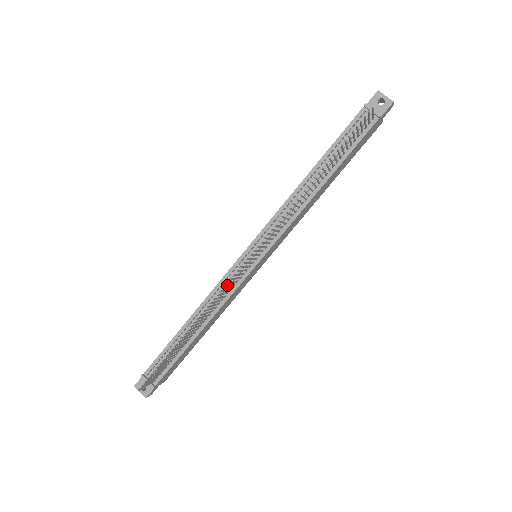
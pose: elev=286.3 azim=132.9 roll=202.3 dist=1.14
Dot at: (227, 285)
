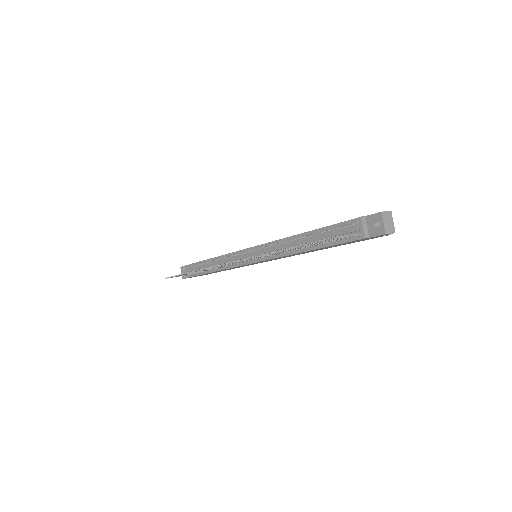
Dot at: (230, 260)
